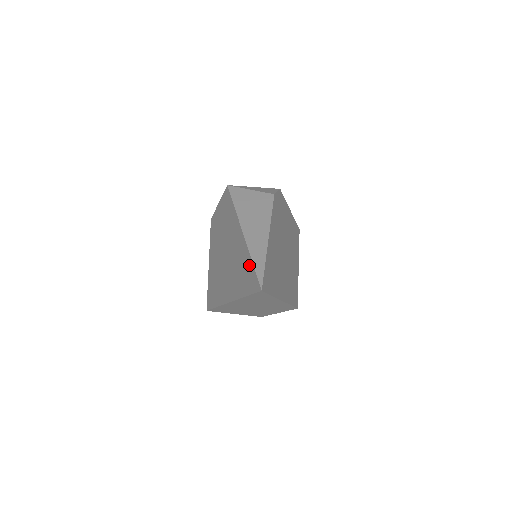
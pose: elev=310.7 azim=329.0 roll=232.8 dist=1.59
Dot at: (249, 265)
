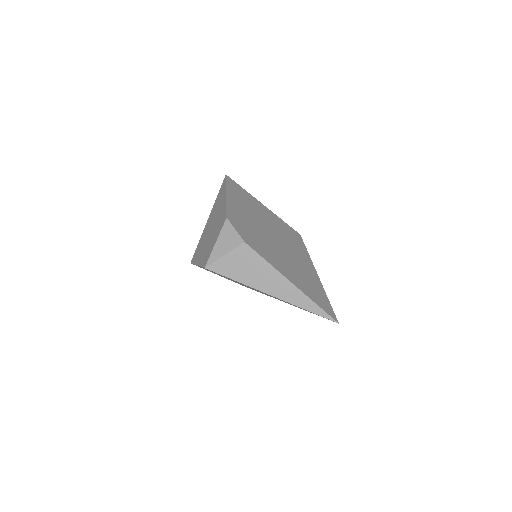
Dot at: occluded
